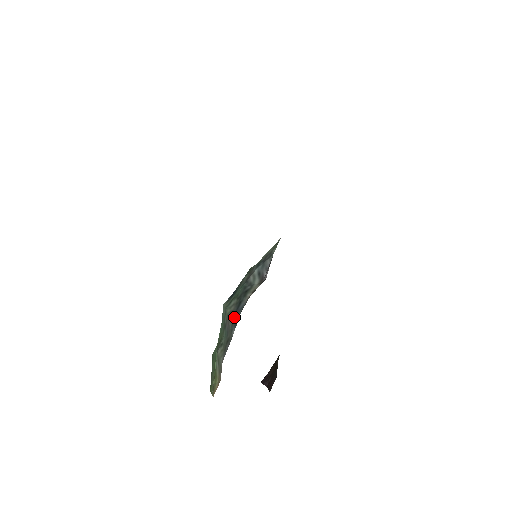
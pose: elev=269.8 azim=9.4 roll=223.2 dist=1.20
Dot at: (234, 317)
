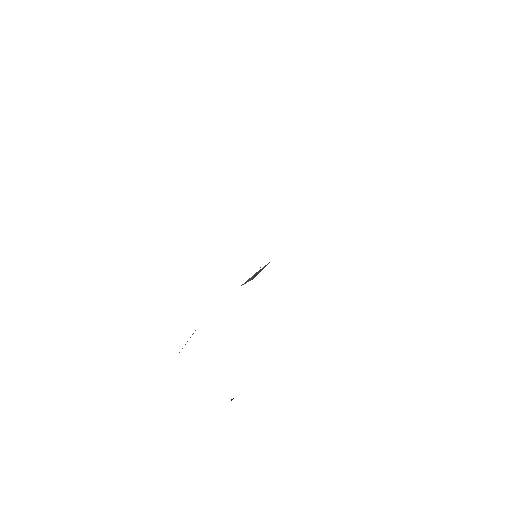
Dot at: occluded
